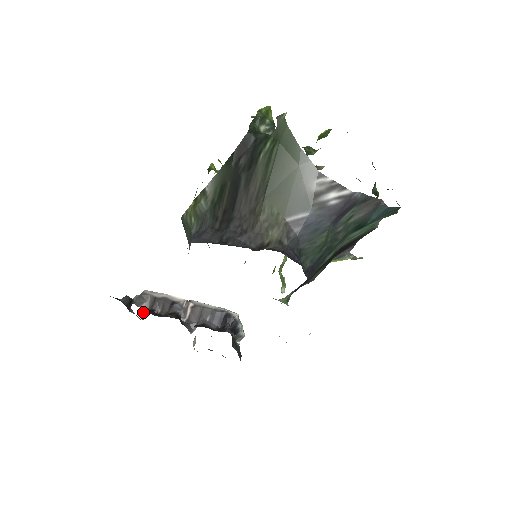
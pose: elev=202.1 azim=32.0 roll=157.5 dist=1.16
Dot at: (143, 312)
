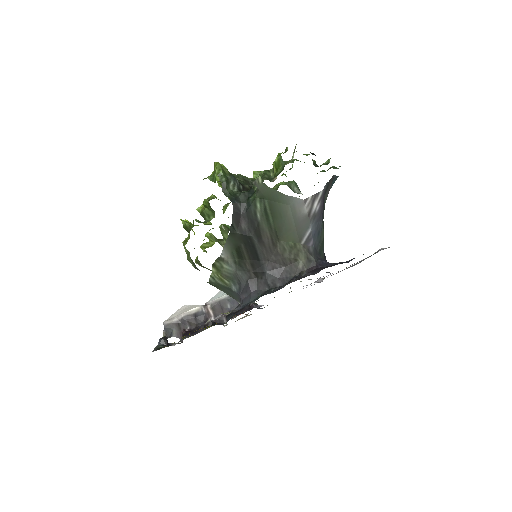
Dot at: (177, 337)
